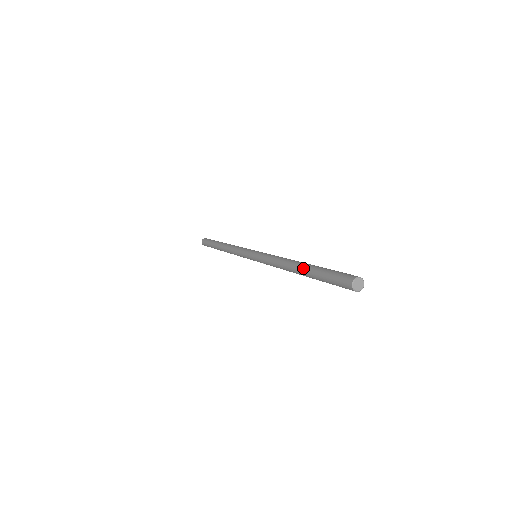
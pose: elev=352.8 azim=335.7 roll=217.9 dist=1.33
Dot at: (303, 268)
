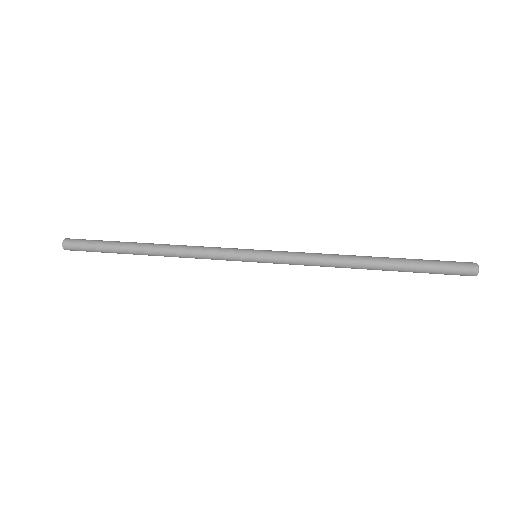
Dot at: (387, 270)
